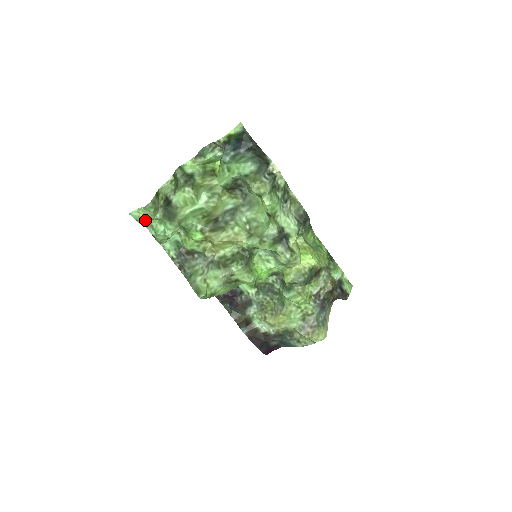
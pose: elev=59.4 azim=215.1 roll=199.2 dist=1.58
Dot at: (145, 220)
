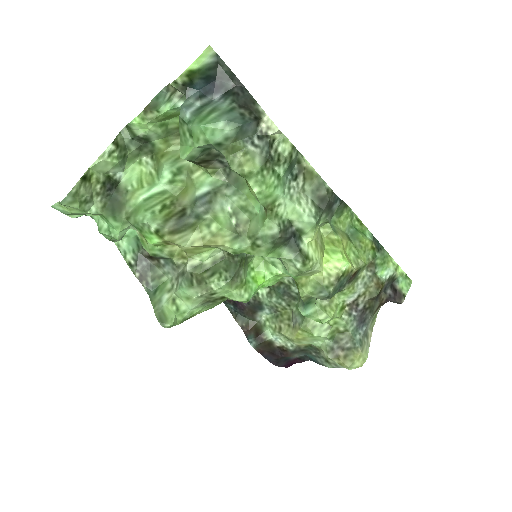
Dot at: (78, 214)
